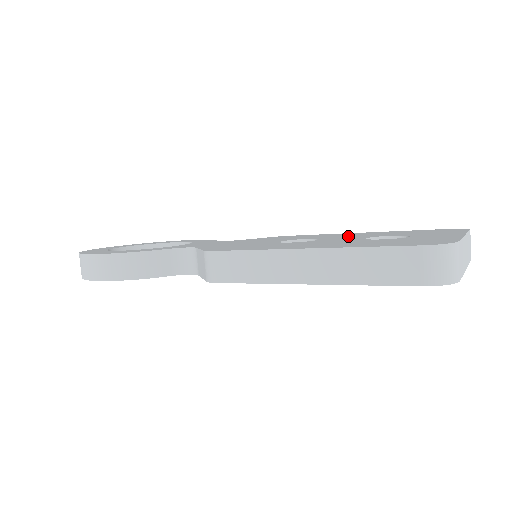
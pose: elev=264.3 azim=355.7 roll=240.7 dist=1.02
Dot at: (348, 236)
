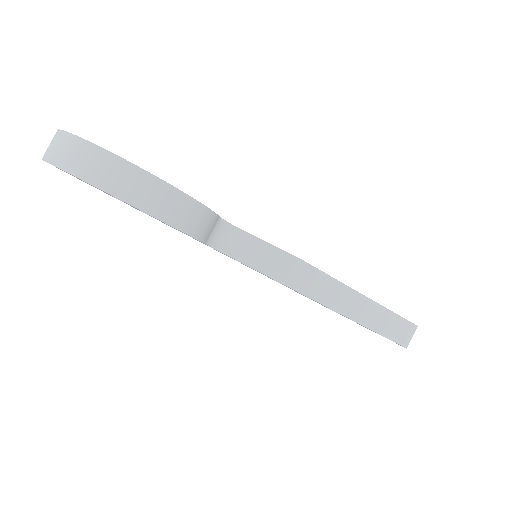
Dot at: occluded
